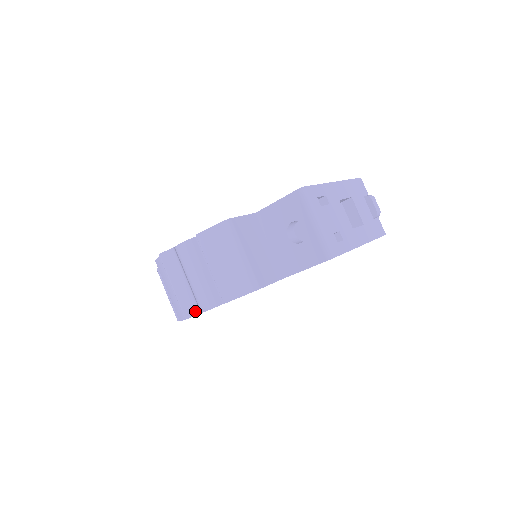
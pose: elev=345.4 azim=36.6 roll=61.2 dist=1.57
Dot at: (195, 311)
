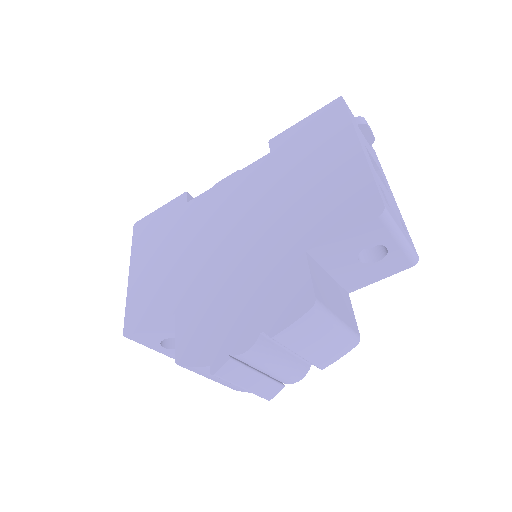
Dot at: (278, 389)
